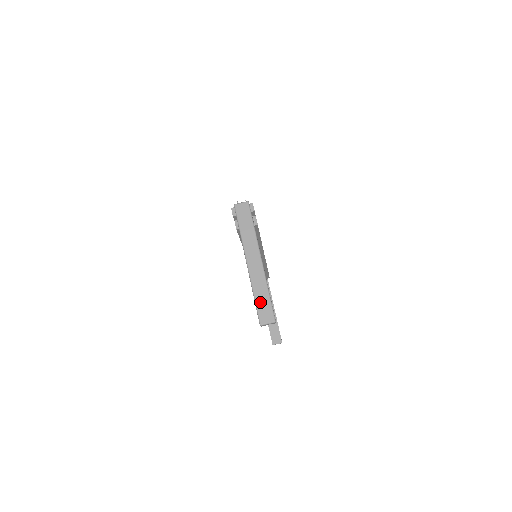
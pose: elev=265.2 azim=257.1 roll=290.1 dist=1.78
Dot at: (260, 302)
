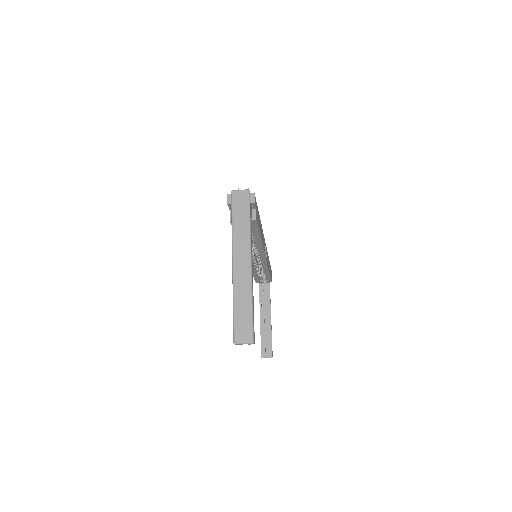
Dot at: (239, 315)
